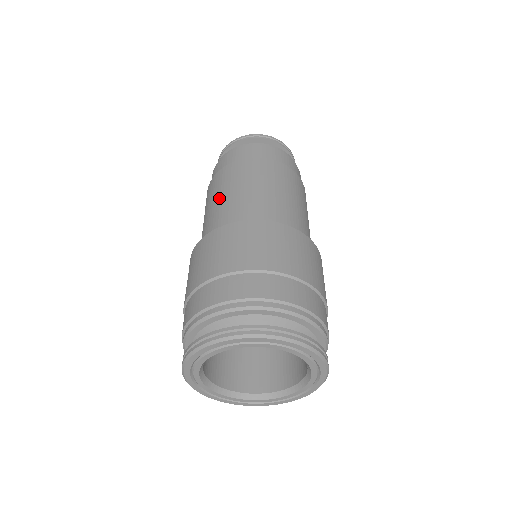
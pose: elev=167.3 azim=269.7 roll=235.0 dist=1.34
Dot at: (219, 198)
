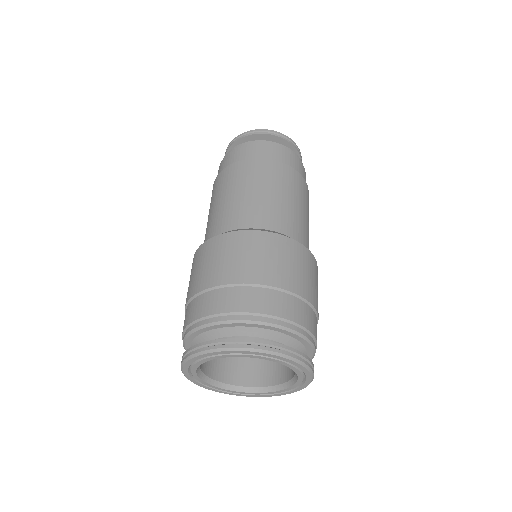
Dot at: (219, 202)
